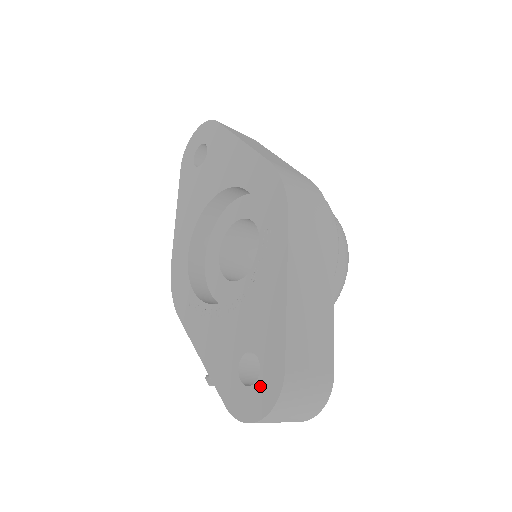
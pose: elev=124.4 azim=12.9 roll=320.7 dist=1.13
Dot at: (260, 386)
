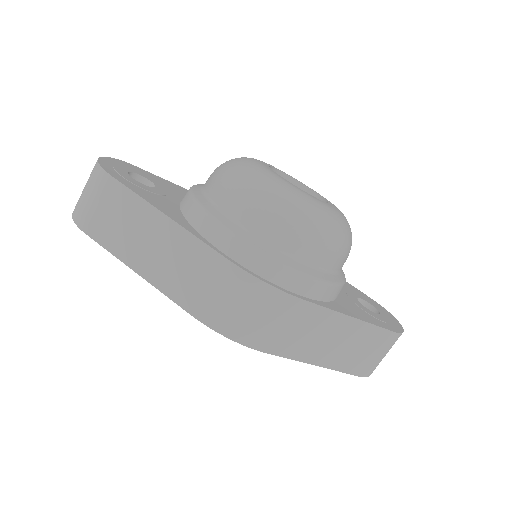
Dot at: occluded
